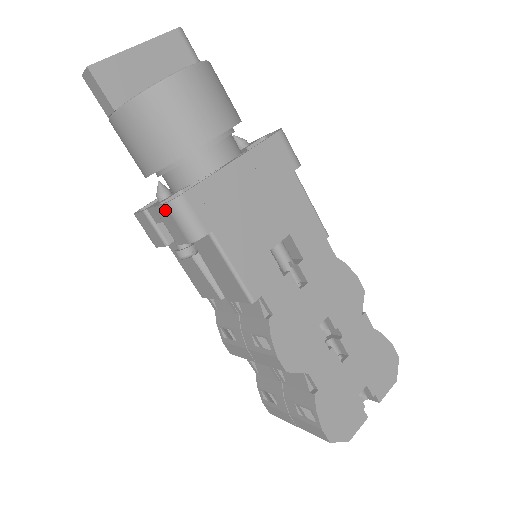
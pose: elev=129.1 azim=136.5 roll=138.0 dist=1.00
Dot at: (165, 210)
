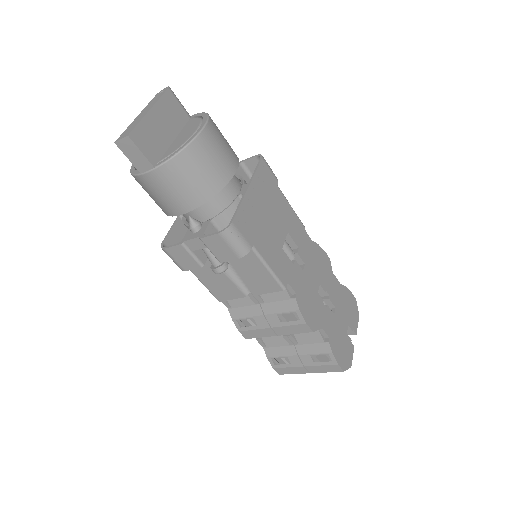
Dot at: (217, 238)
